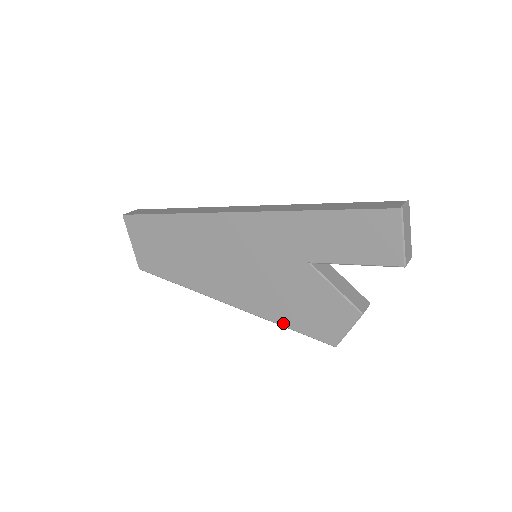
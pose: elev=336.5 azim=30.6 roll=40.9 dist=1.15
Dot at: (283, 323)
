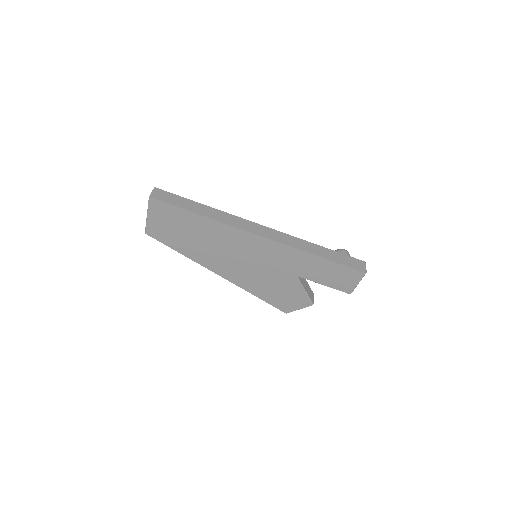
Dot at: (258, 296)
